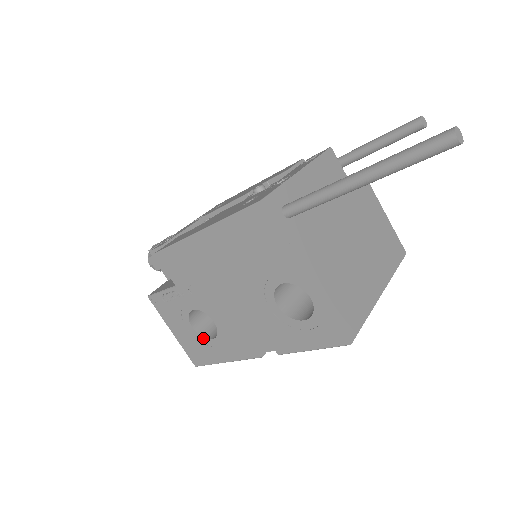
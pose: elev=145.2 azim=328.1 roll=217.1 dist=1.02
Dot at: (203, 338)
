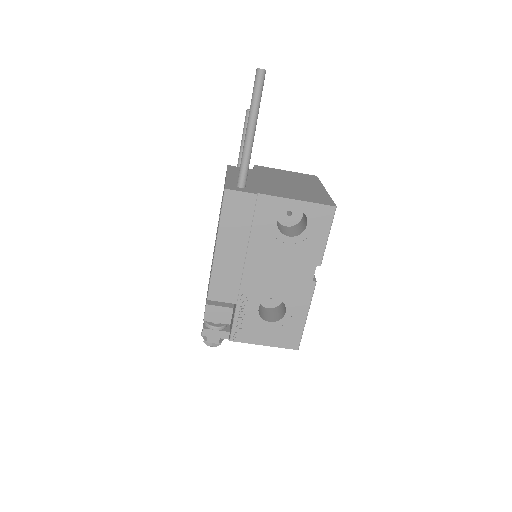
Dot at: (281, 320)
